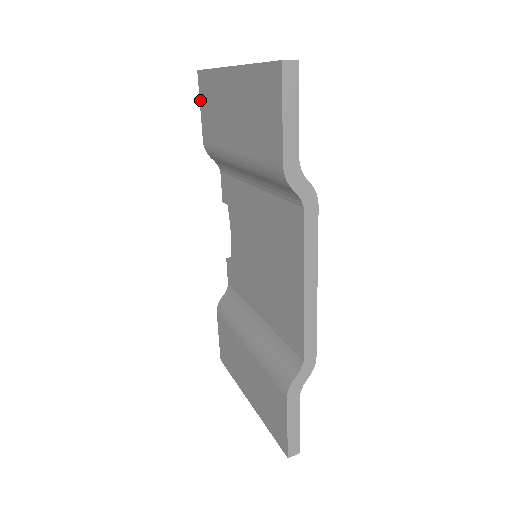
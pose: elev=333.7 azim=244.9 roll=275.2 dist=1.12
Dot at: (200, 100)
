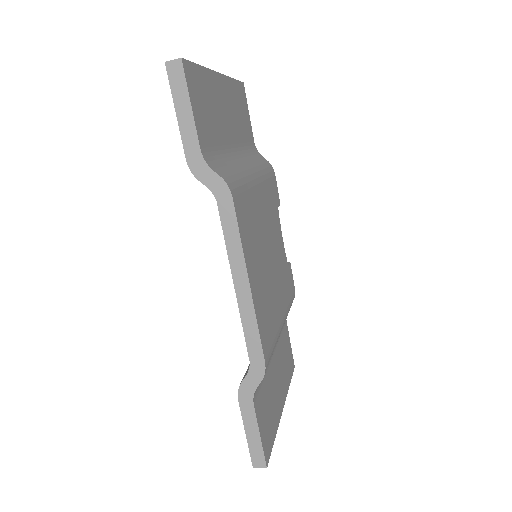
Dot at: occluded
